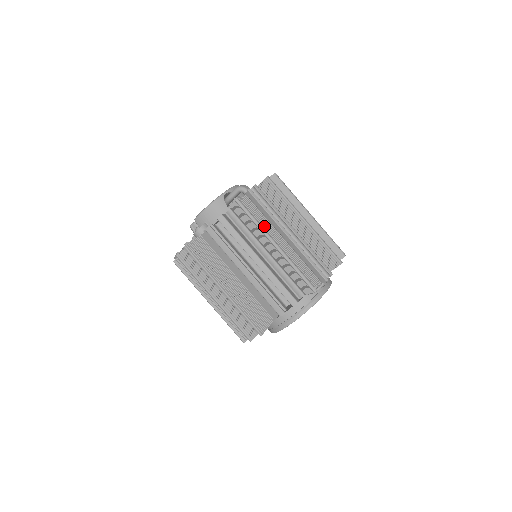
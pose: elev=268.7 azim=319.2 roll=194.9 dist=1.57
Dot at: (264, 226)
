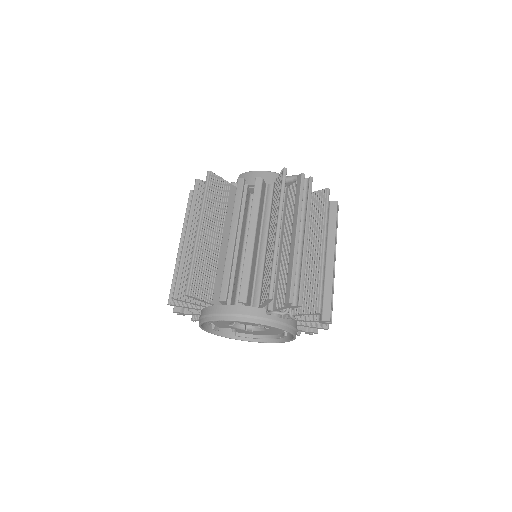
Dot at: (286, 220)
